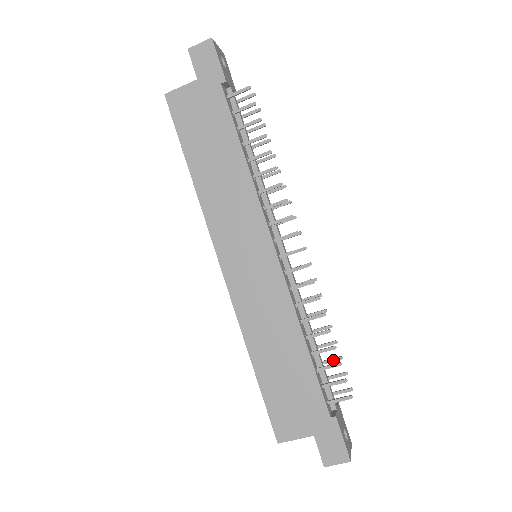
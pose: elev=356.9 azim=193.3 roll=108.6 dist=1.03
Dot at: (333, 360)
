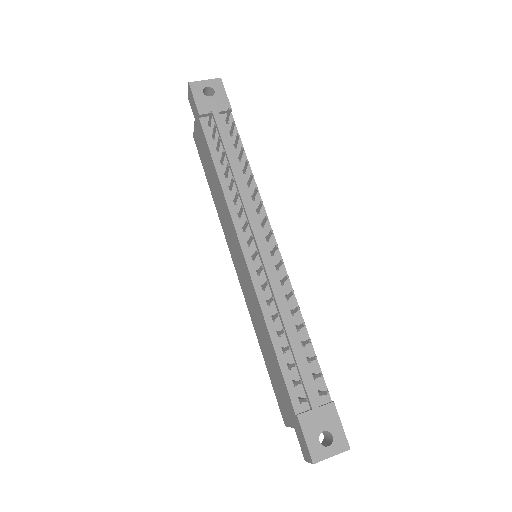
Dot at: (312, 359)
